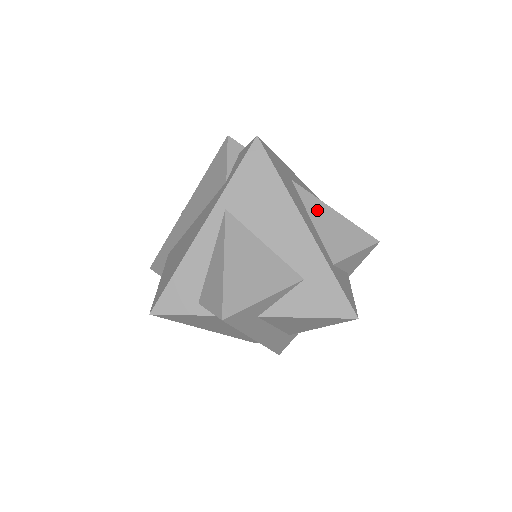
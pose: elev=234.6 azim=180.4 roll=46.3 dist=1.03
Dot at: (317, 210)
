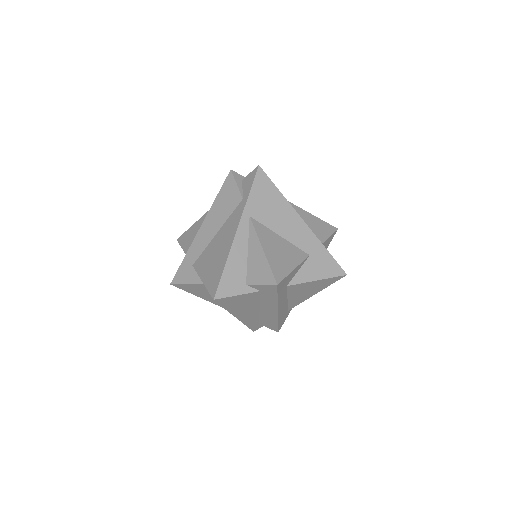
Dot at: (299, 213)
